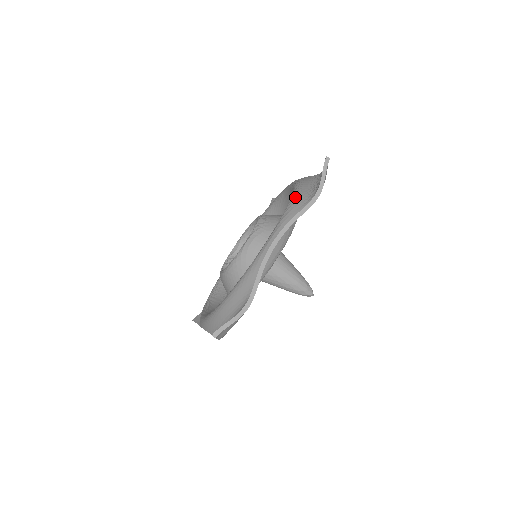
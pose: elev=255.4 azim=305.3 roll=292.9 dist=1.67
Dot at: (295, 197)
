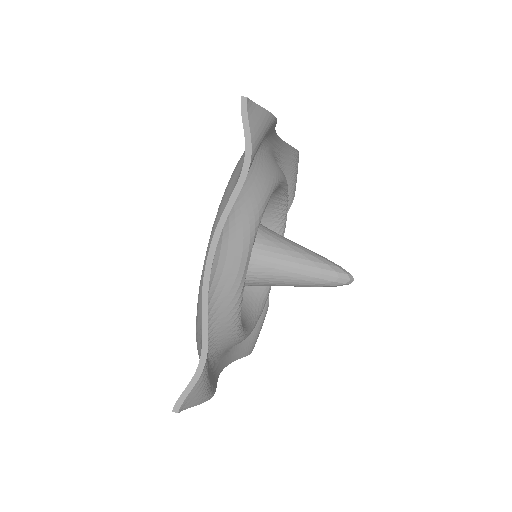
Dot at: occluded
